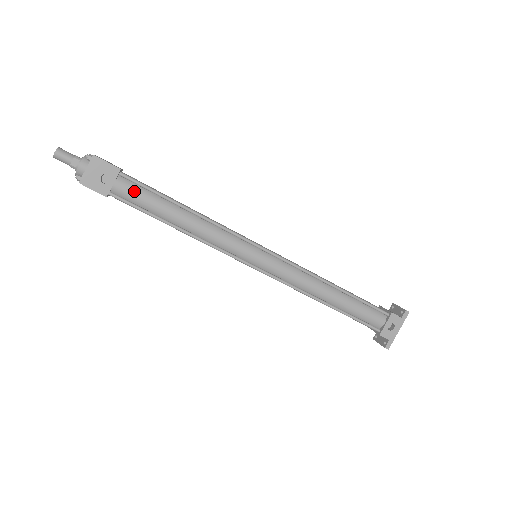
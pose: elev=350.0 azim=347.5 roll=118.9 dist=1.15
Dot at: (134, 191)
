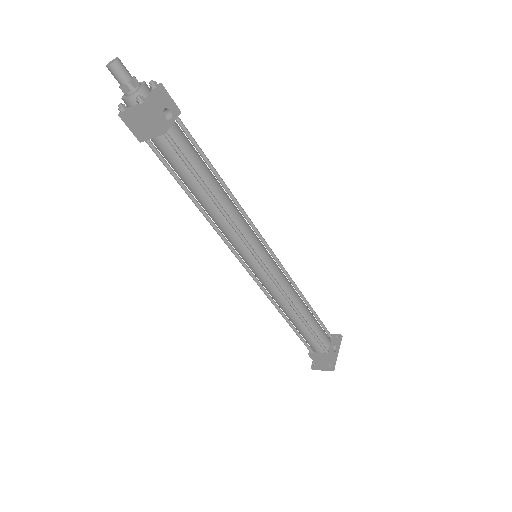
Dot at: (186, 141)
